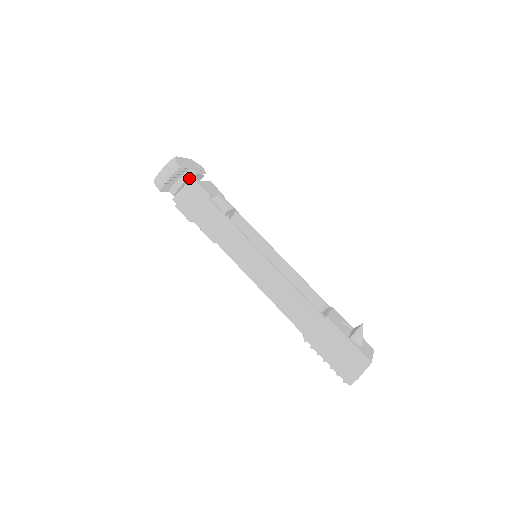
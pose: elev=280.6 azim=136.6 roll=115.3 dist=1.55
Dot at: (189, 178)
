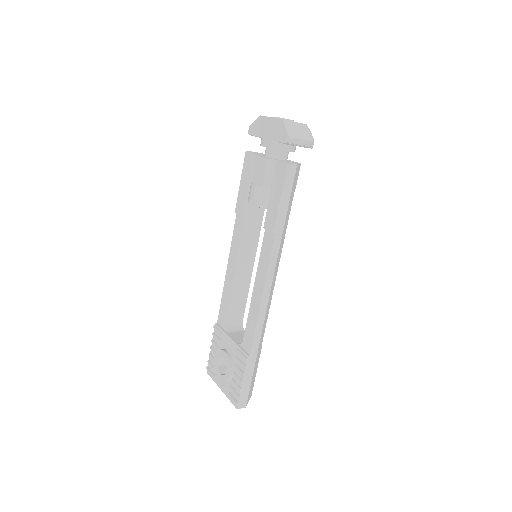
Dot at: (294, 151)
